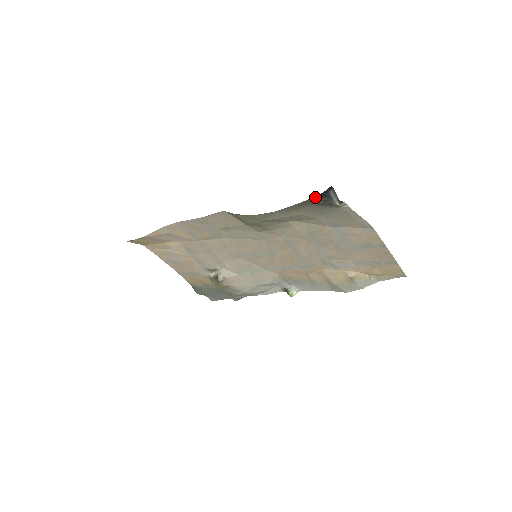
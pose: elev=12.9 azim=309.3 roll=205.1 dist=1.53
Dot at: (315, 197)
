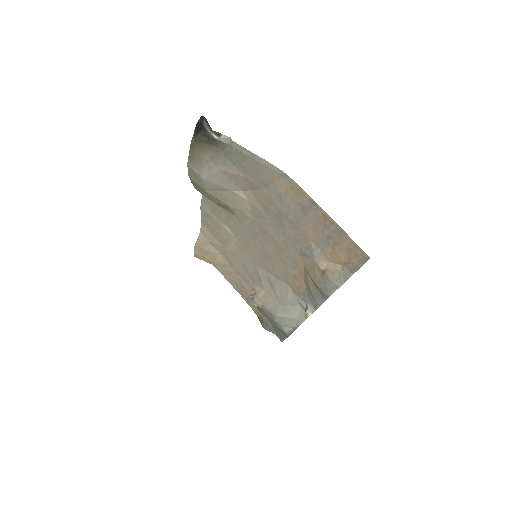
Dot at: (196, 133)
